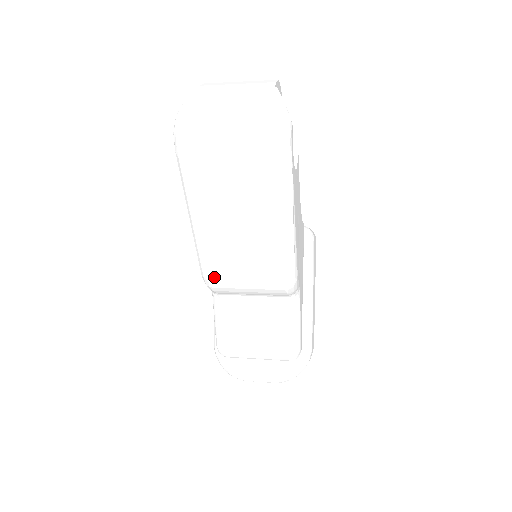
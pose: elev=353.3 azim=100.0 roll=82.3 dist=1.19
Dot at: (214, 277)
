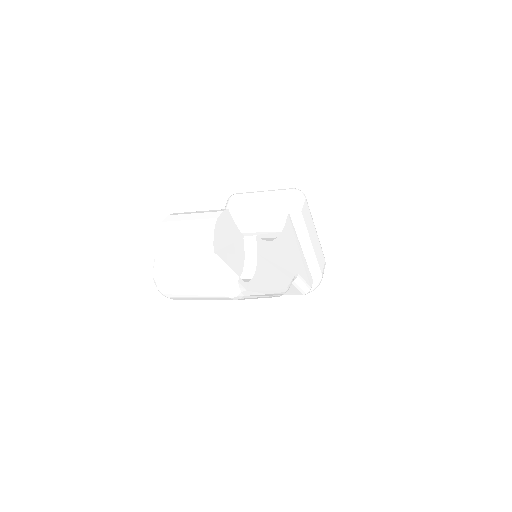
Dot at: occluded
